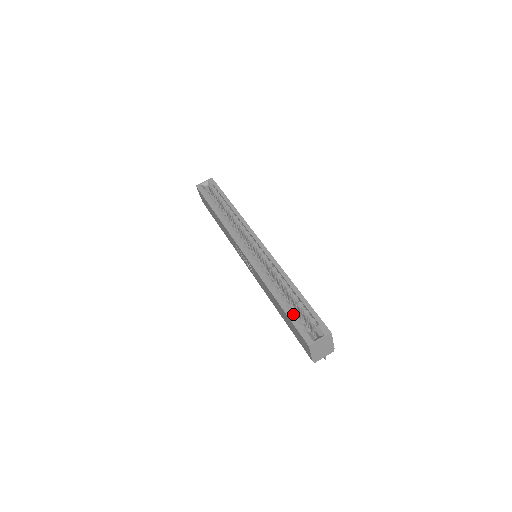
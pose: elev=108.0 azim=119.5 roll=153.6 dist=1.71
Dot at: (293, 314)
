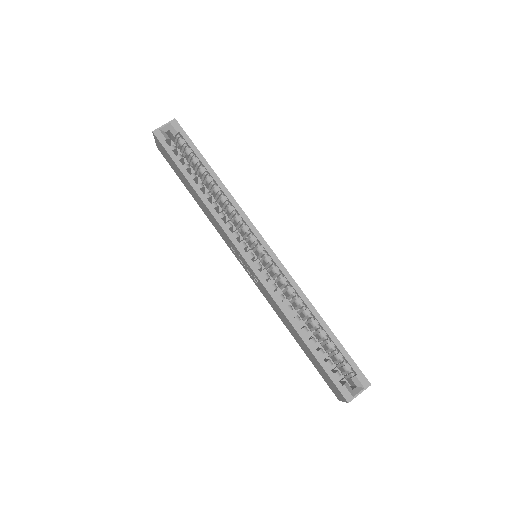
Dot at: (321, 354)
